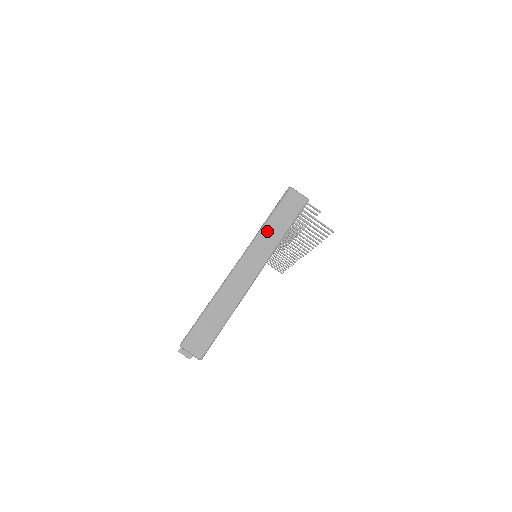
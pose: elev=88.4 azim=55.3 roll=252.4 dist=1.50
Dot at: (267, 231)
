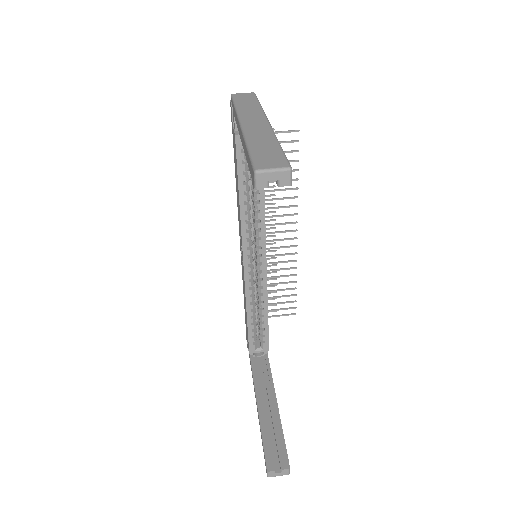
Dot at: (243, 108)
